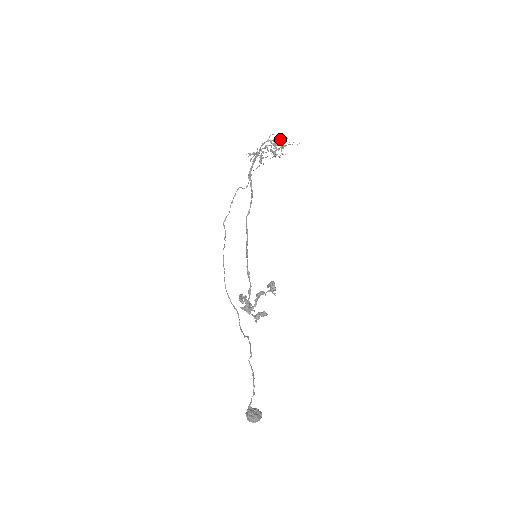
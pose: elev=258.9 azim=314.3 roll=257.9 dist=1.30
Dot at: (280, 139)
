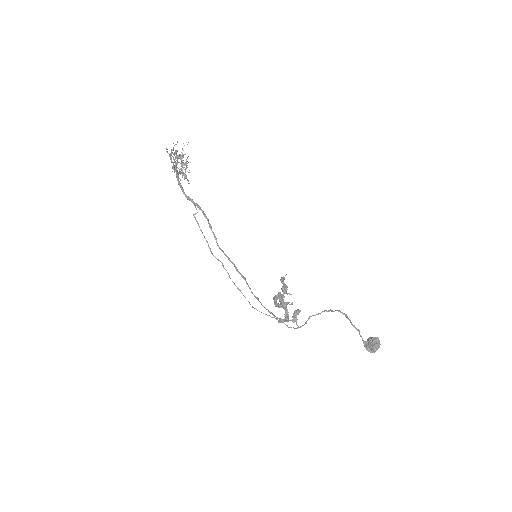
Dot at: occluded
